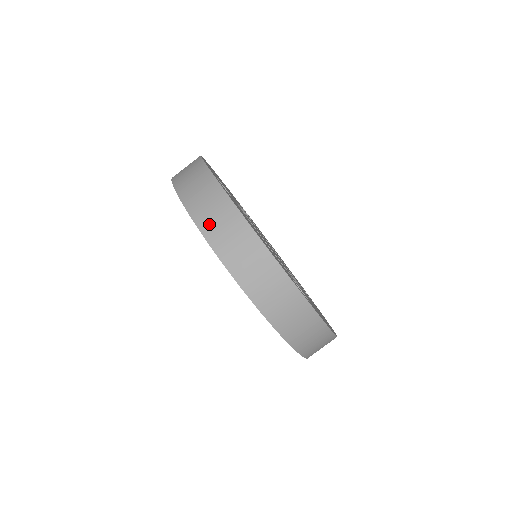
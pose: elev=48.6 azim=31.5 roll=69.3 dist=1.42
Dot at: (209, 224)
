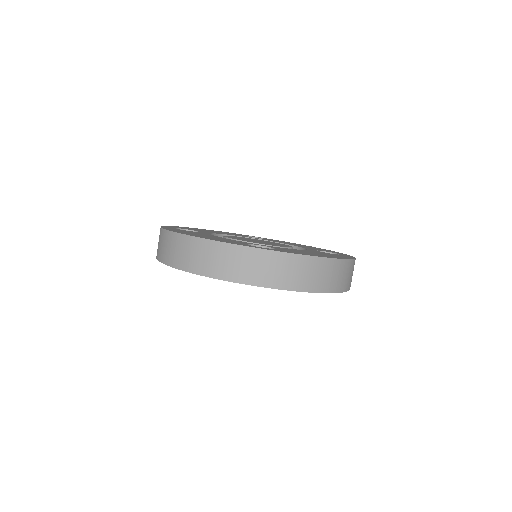
Dot at: (166, 255)
